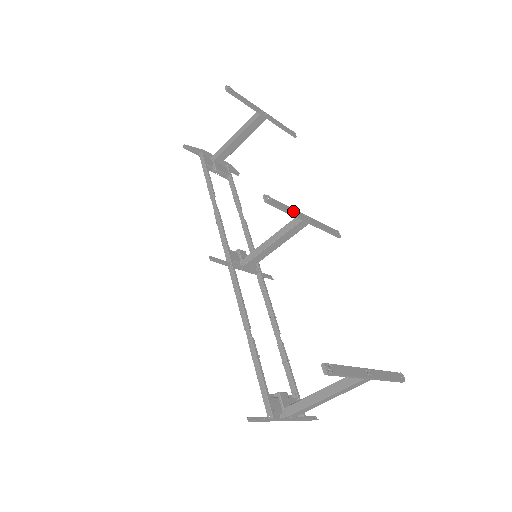
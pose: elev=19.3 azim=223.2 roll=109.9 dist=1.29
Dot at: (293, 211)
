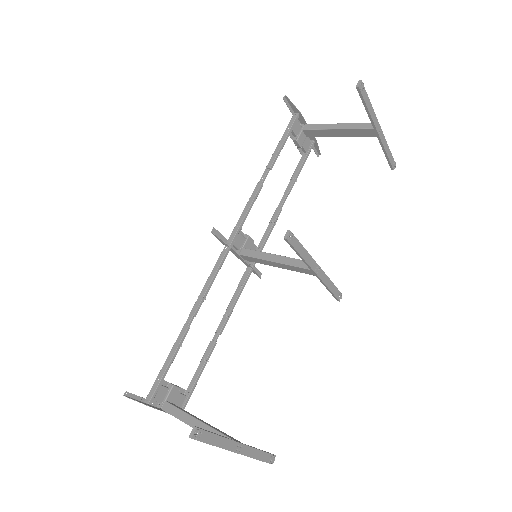
Dot at: (308, 258)
